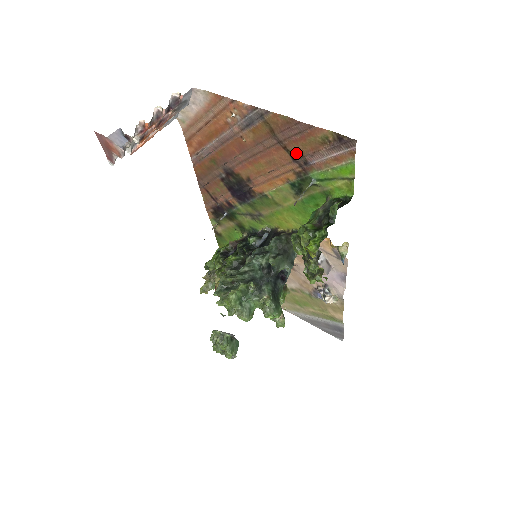
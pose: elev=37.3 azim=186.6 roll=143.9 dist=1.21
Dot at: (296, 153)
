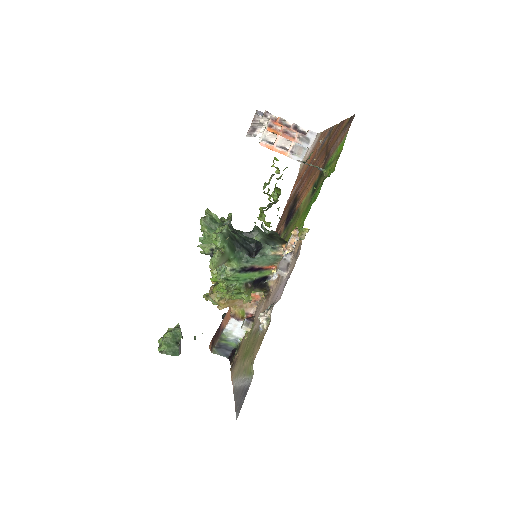
Dot at: (329, 151)
